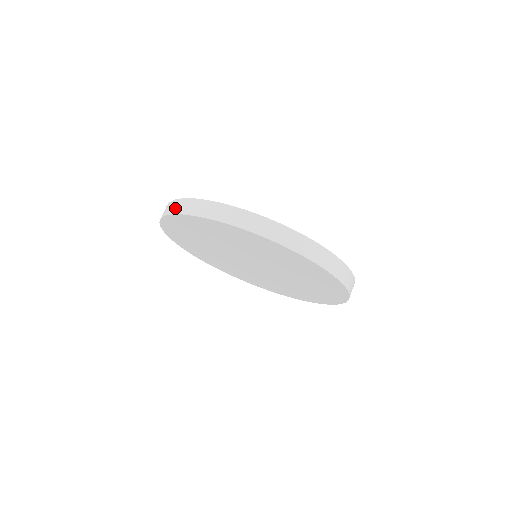
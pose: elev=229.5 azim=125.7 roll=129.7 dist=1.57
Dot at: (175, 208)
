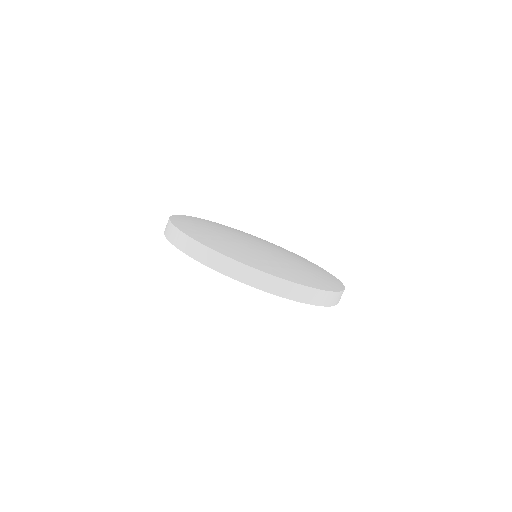
Dot at: (249, 278)
